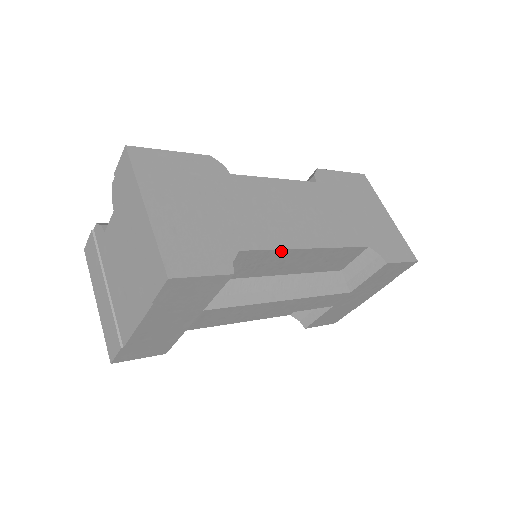
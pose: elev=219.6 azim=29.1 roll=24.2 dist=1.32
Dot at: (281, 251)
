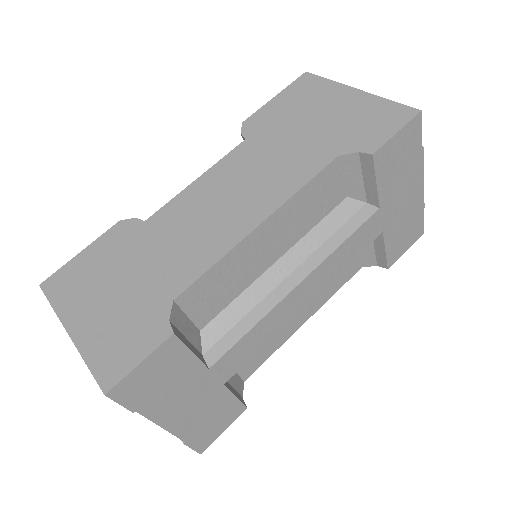
Dot at: (226, 258)
